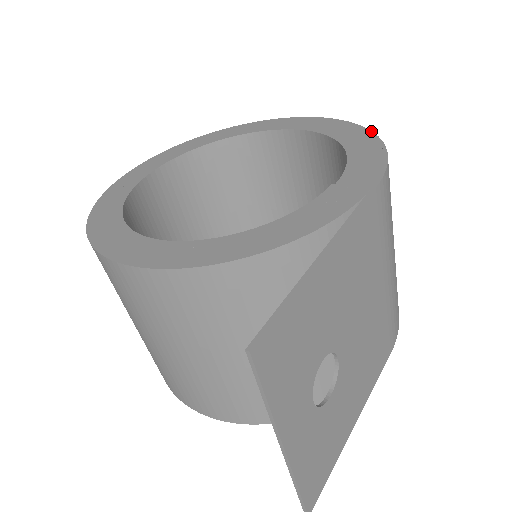
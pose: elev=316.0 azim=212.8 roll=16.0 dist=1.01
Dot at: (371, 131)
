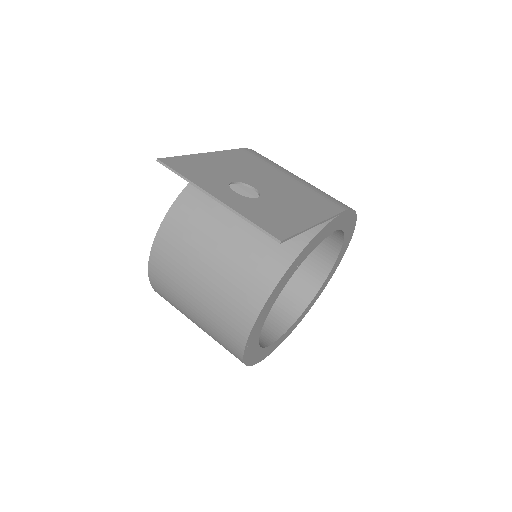
Dot at: occluded
